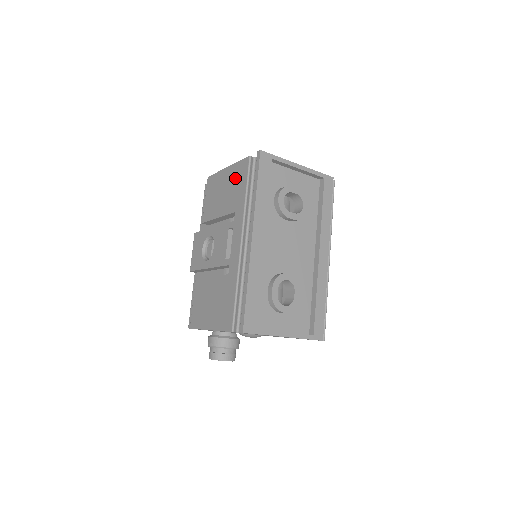
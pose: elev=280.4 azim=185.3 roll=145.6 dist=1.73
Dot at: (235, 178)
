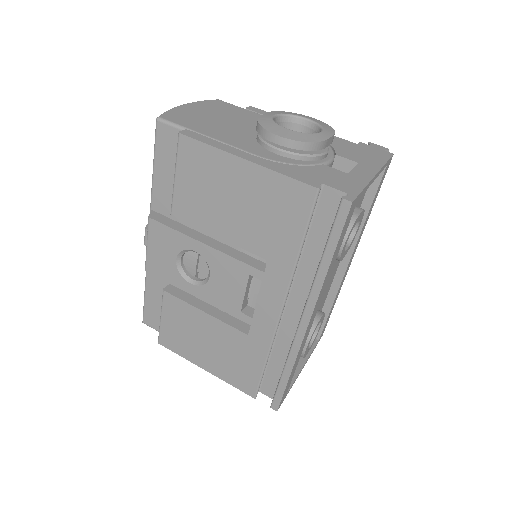
Dot at: (271, 202)
